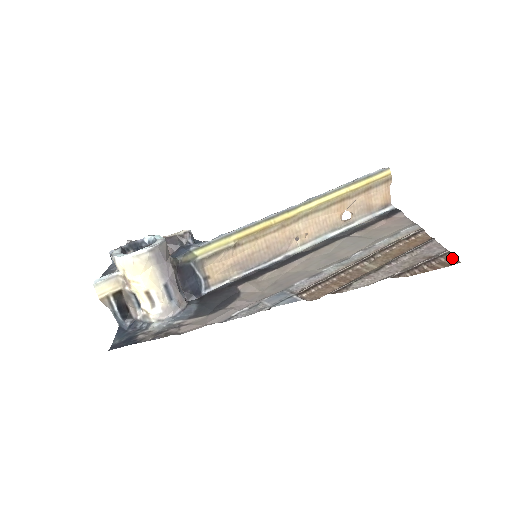
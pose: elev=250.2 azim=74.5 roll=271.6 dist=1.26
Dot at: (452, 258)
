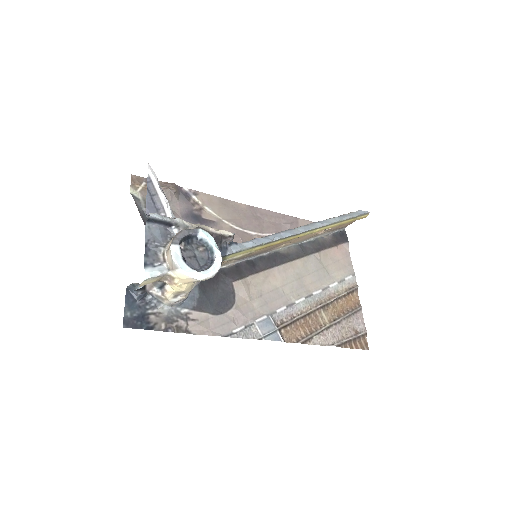
Dot at: (366, 340)
